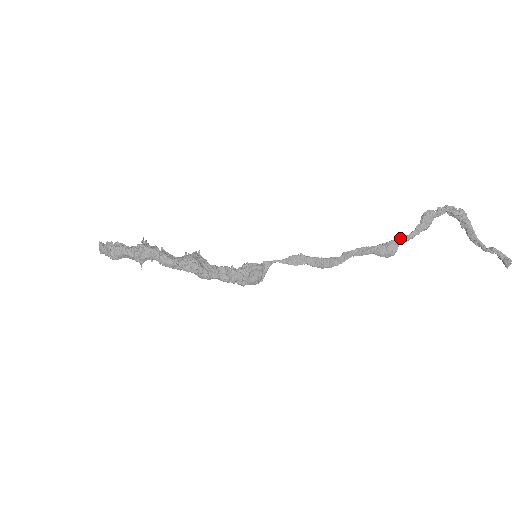
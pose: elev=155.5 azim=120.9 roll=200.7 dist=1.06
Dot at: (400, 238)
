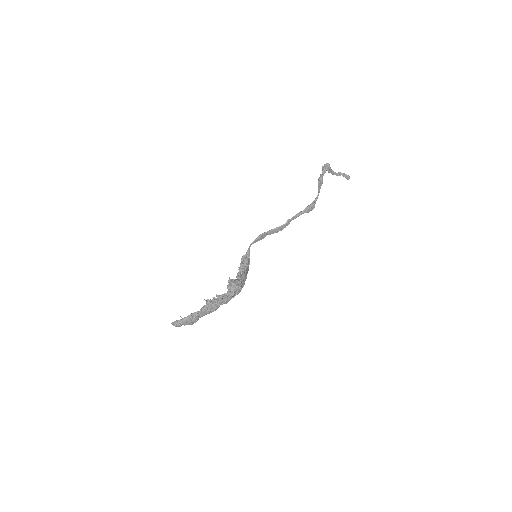
Dot at: (315, 199)
